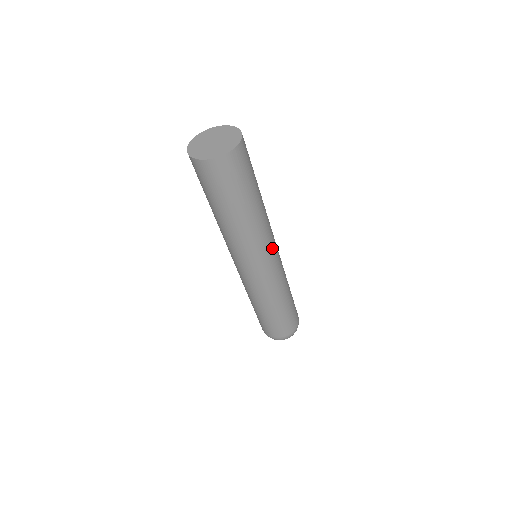
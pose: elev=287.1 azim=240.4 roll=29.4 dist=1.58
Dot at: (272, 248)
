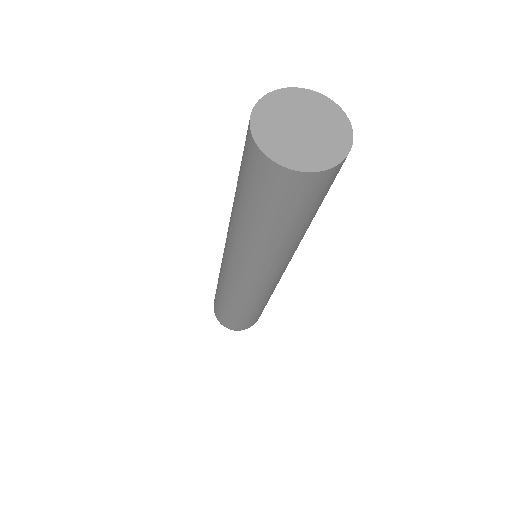
Dot at: (274, 274)
